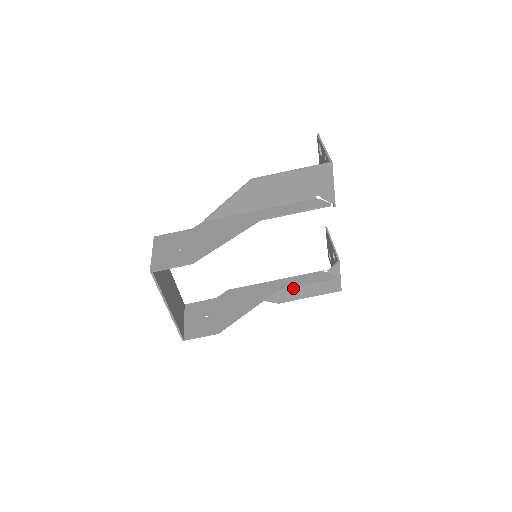
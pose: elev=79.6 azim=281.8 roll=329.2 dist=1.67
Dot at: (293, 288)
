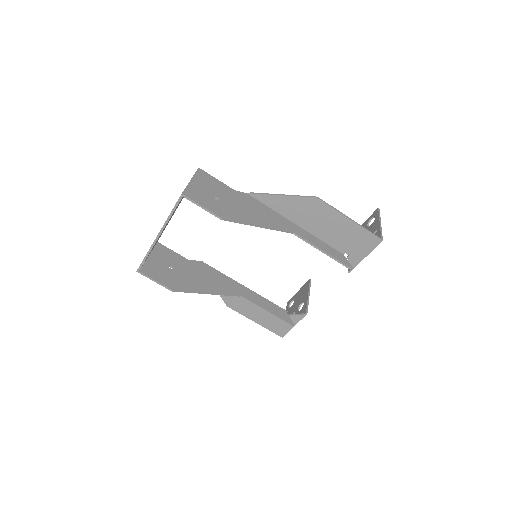
Dot at: (256, 305)
